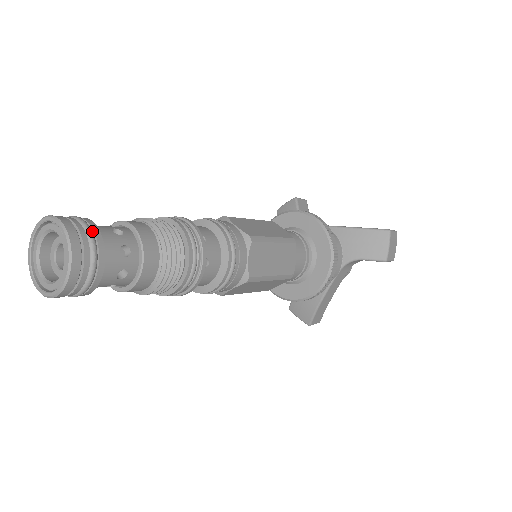
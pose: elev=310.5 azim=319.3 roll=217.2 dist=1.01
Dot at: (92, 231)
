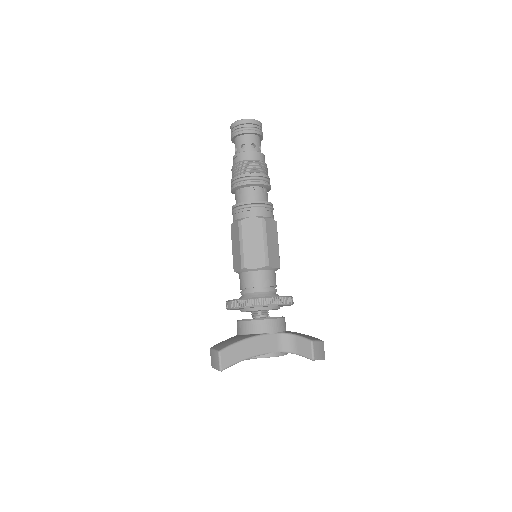
Dot at: occluded
